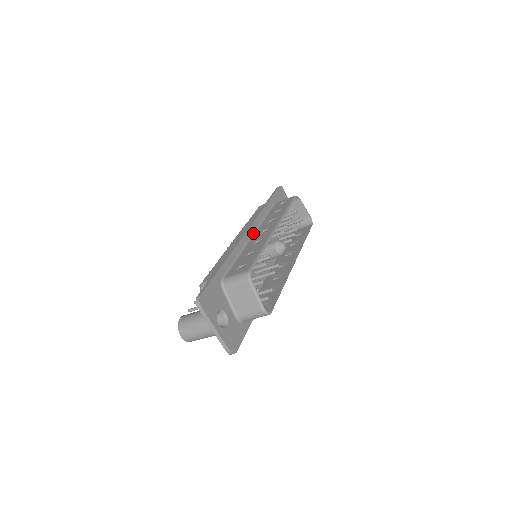
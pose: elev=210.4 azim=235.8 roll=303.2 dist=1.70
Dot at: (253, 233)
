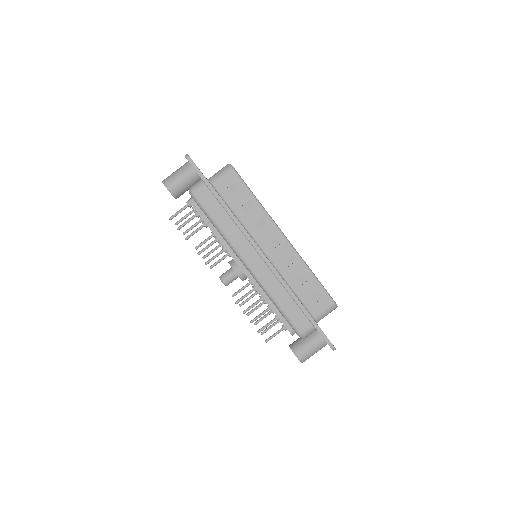
Dot at: occluded
